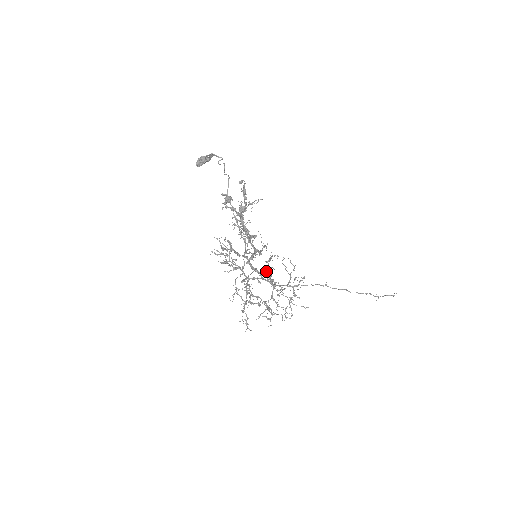
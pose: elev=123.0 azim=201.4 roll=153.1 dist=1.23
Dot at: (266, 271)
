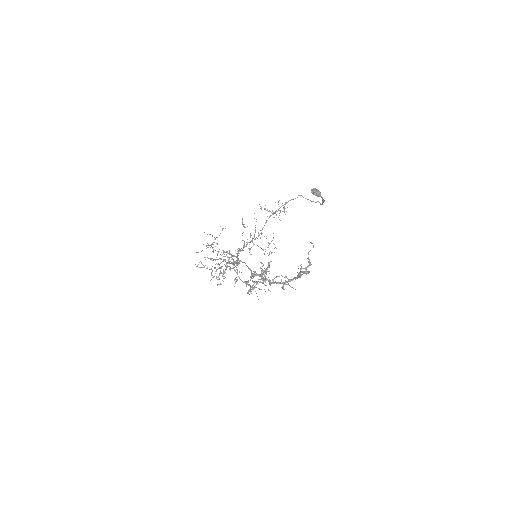
Dot at: (255, 282)
